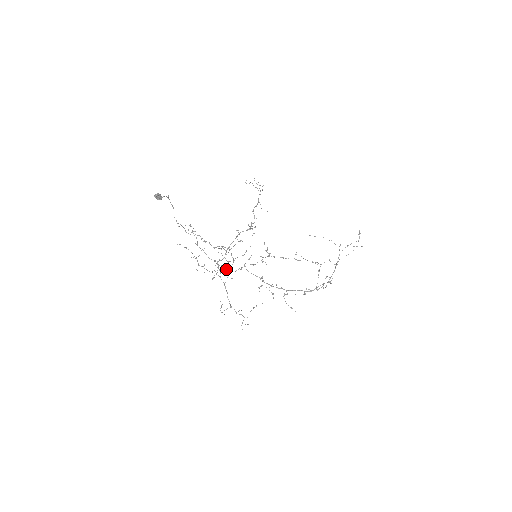
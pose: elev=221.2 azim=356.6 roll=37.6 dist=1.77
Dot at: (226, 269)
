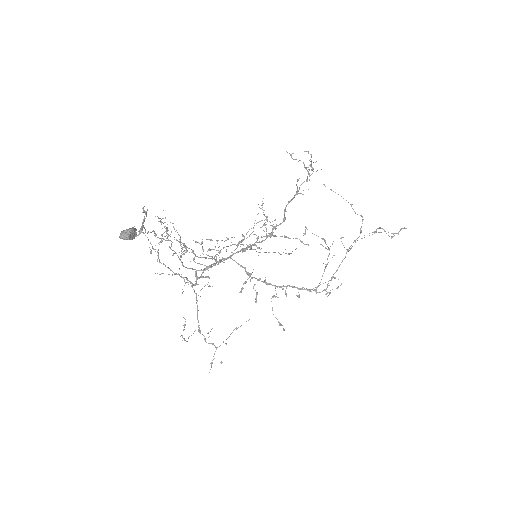
Dot at: (205, 277)
